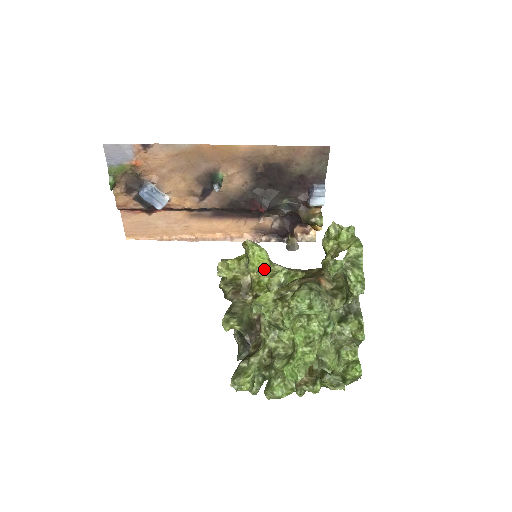
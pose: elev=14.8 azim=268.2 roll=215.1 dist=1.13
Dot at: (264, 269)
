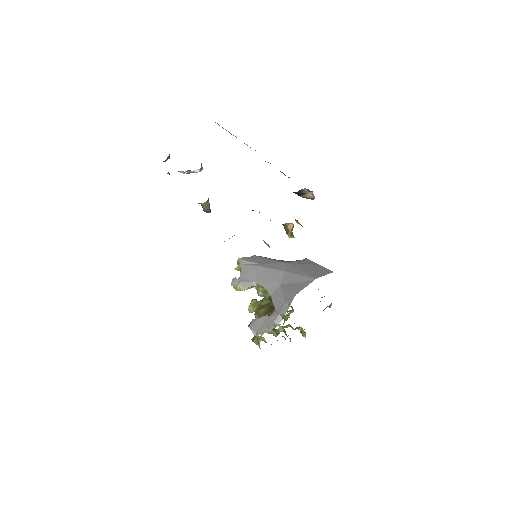
Dot at: occluded
